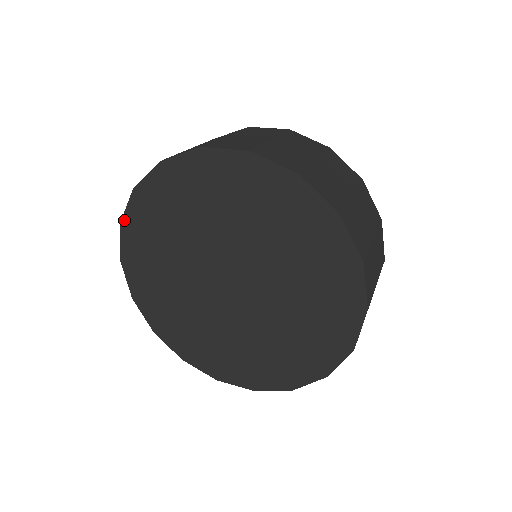
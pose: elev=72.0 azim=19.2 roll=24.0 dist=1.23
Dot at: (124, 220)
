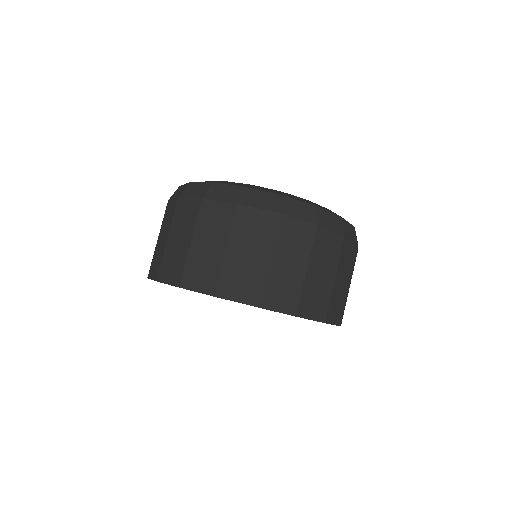
Dot at: occluded
